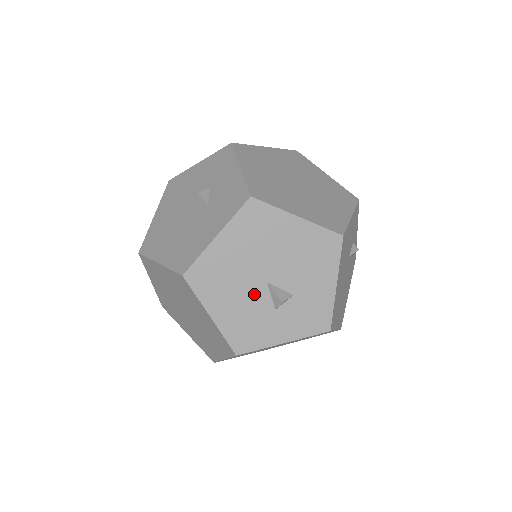
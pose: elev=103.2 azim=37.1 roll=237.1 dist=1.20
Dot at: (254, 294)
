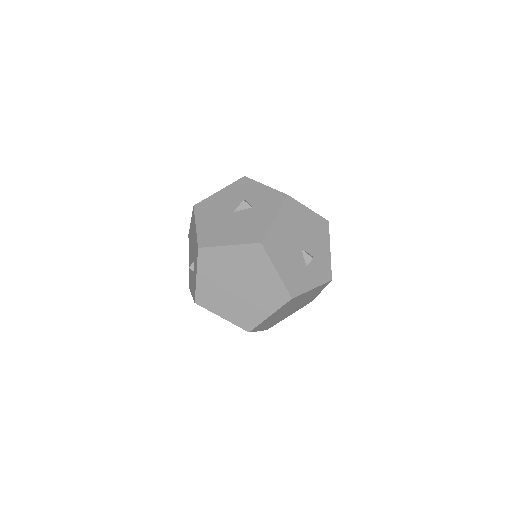
Dot at: (296, 256)
